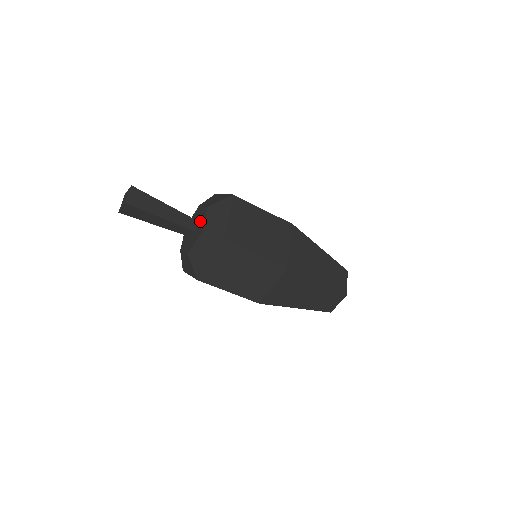
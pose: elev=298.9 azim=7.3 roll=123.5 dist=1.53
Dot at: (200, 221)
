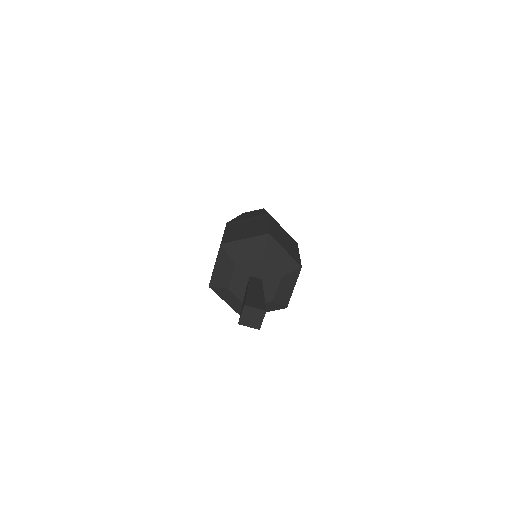
Dot at: (268, 285)
